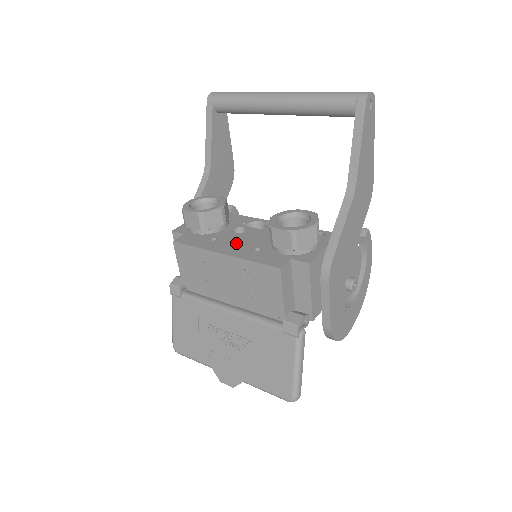
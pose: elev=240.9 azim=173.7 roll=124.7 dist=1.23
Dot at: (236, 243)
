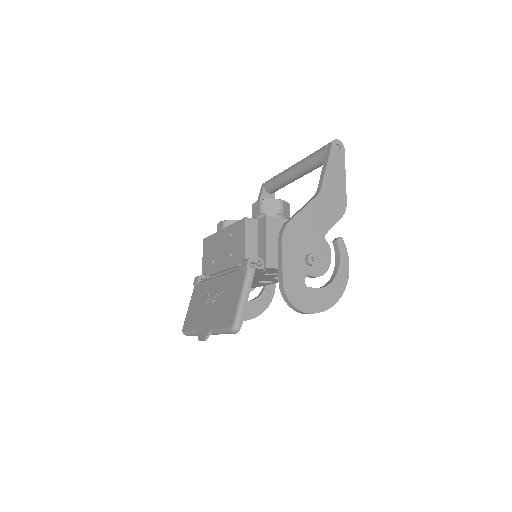
Dot at: occluded
